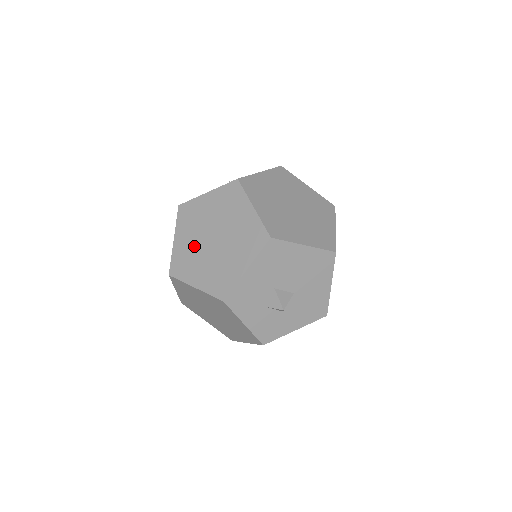
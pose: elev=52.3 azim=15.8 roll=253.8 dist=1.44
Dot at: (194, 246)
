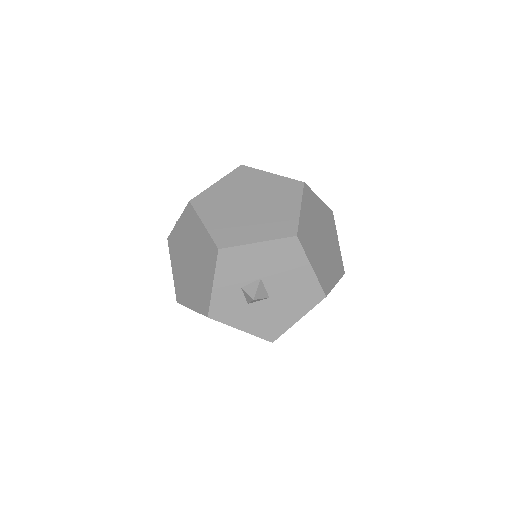
Dot at: (229, 198)
